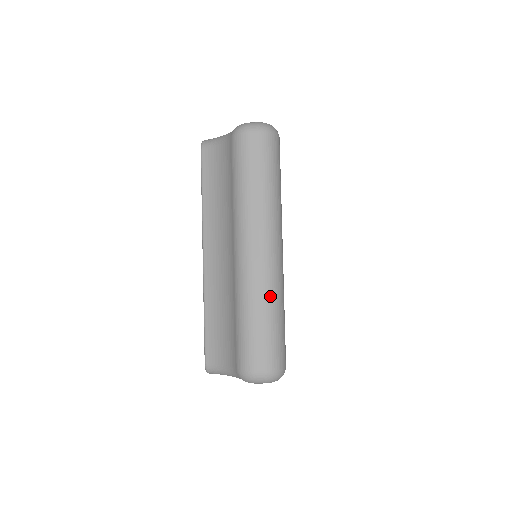
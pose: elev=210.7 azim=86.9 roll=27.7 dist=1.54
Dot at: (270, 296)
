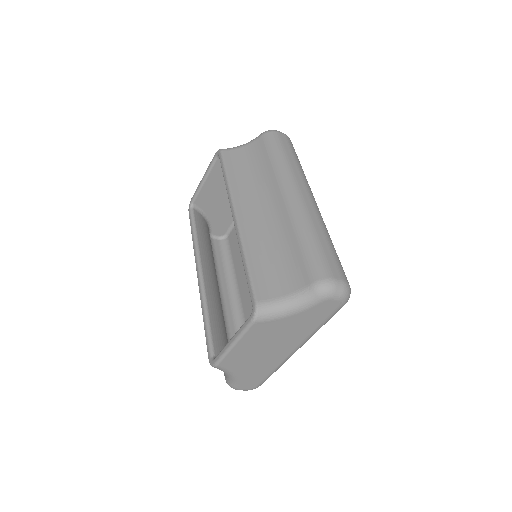
Dot at: (325, 228)
